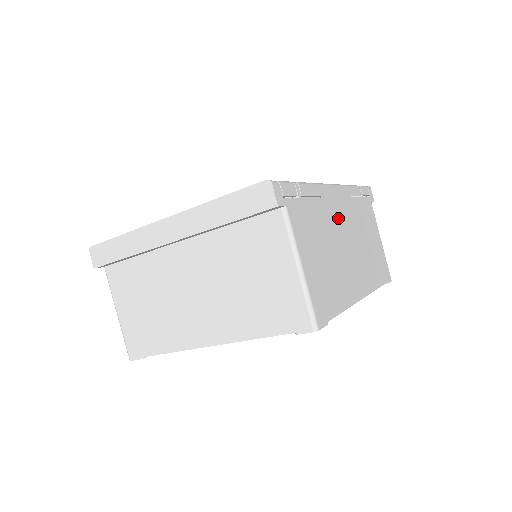
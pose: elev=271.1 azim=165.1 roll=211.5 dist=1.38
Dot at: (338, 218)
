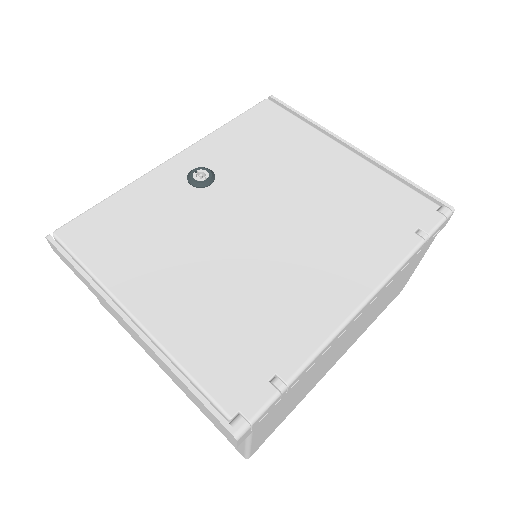
Dot at: (346, 335)
